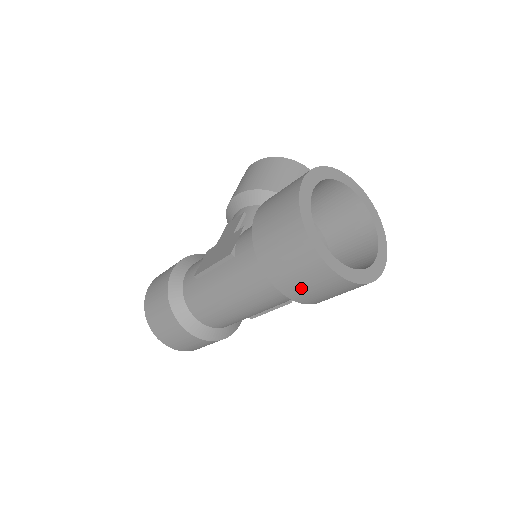
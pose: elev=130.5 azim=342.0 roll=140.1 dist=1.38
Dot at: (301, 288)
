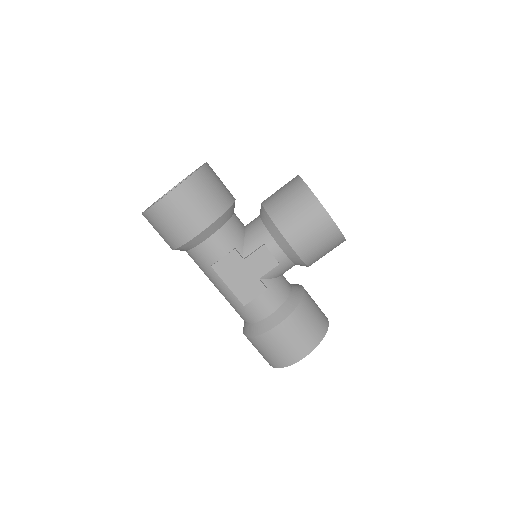
Dot at: occluded
